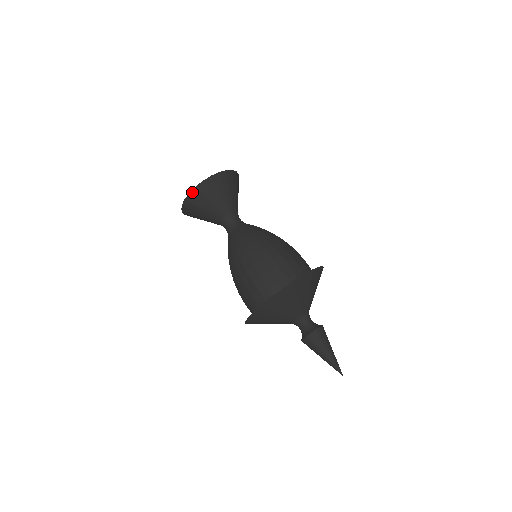
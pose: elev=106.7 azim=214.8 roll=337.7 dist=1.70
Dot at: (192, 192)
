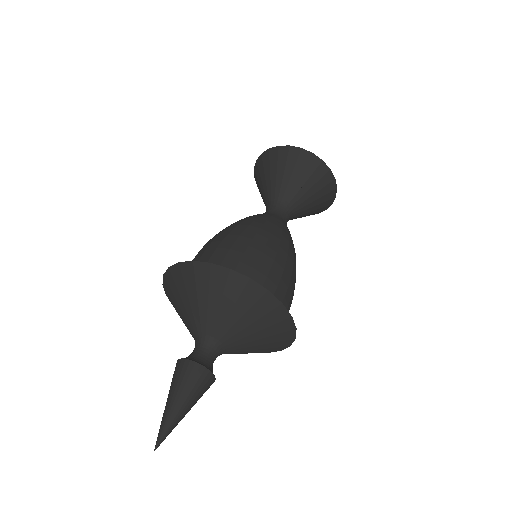
Dot at: (255, 168)
